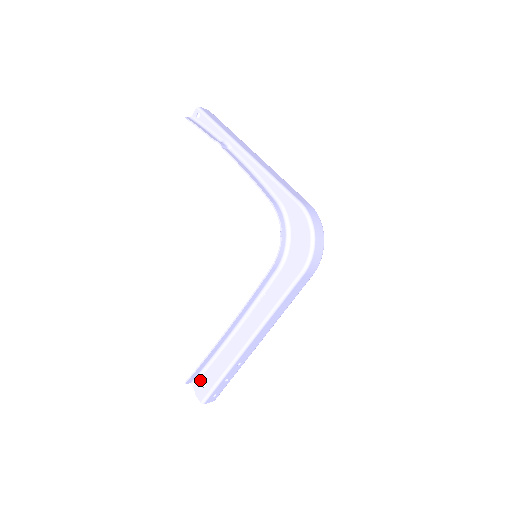
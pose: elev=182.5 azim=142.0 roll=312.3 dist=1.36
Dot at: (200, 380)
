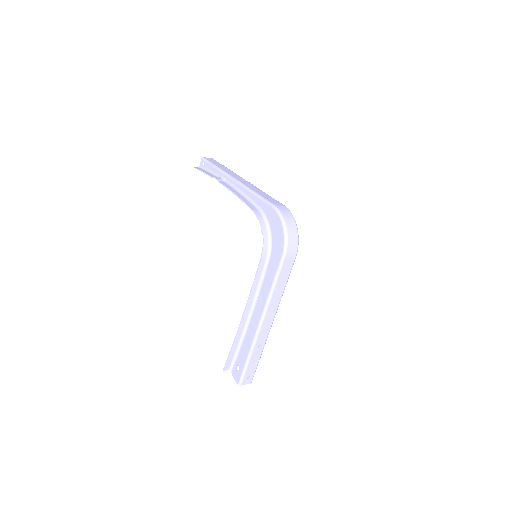
Dot at: (235, 366)
